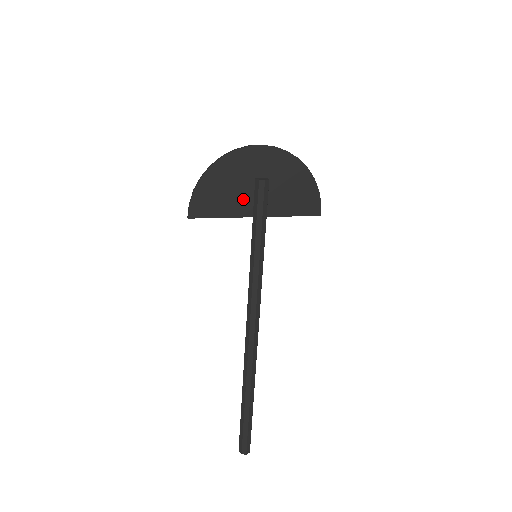
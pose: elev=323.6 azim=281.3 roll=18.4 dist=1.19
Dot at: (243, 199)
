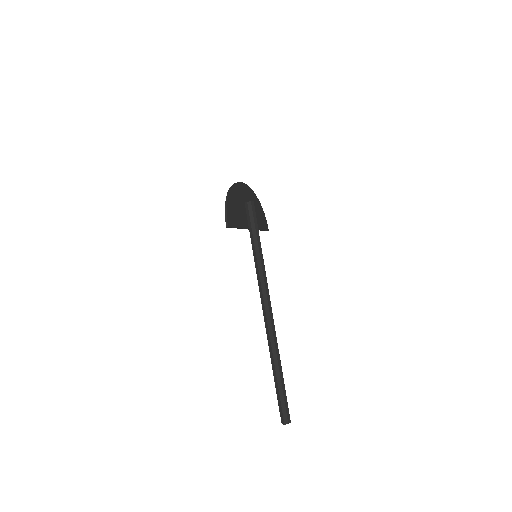
Dot at: (243, 216)
